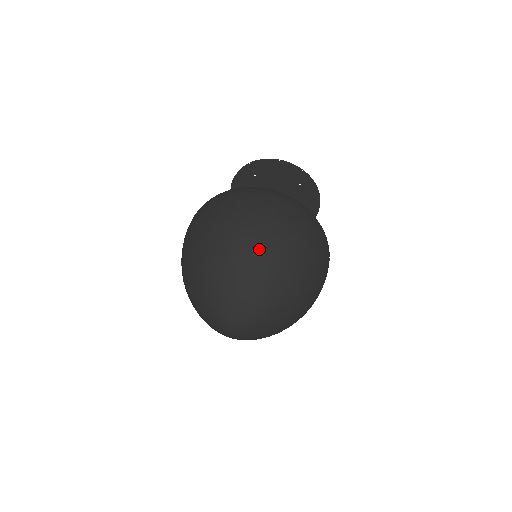
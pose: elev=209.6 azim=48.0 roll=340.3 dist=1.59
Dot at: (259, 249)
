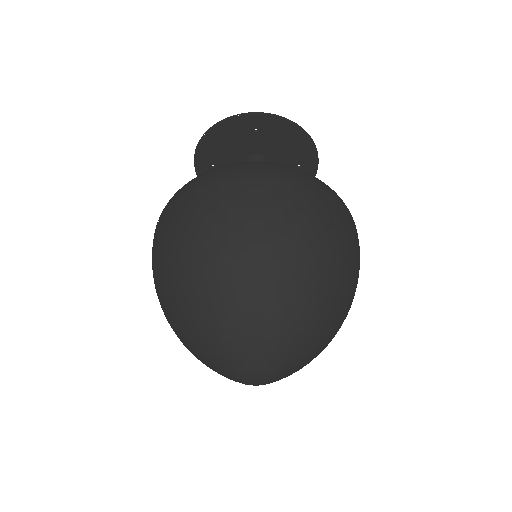
Dot at: (337, 284)
